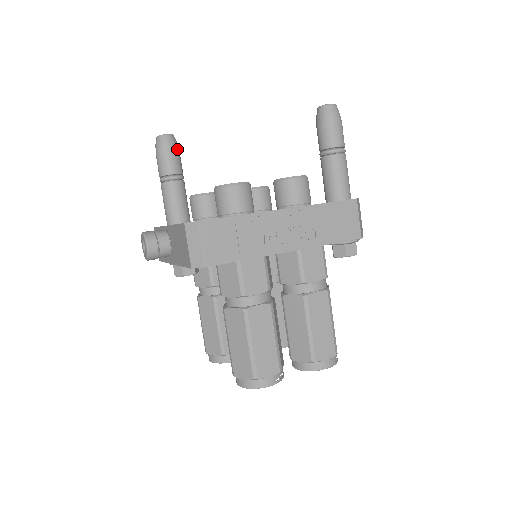
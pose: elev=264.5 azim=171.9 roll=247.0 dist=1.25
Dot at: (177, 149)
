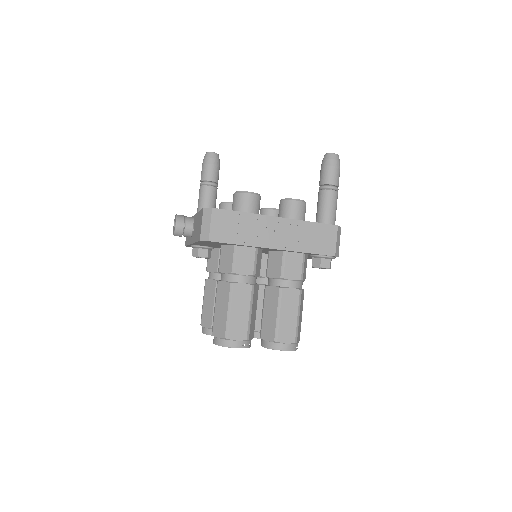
Dot at: (218, 164)
